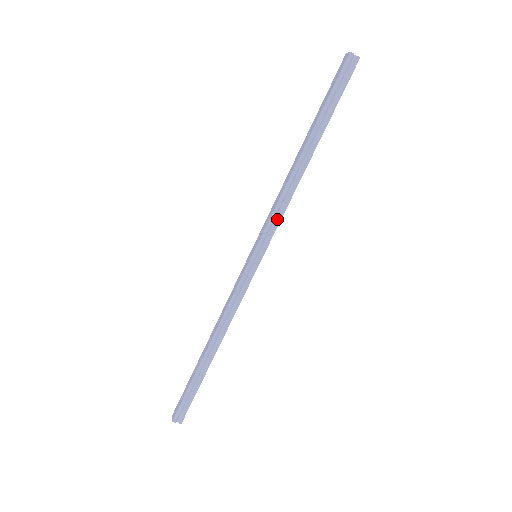
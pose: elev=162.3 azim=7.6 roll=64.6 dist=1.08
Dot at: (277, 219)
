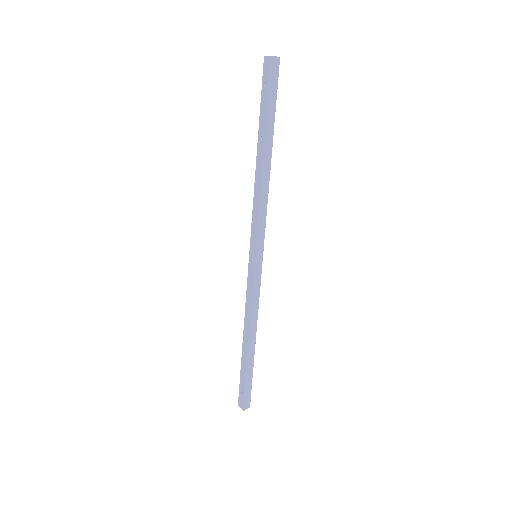
Dot at: (263, 220)
